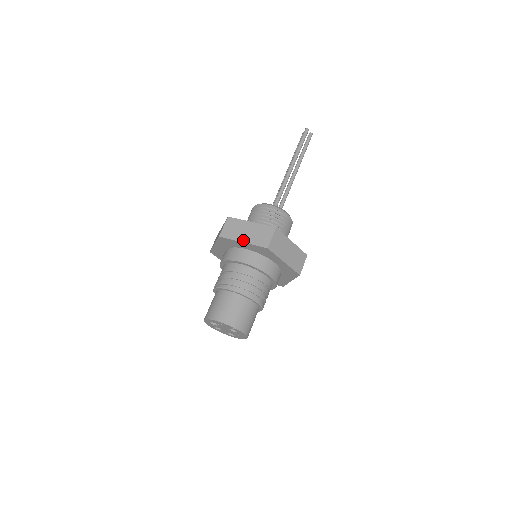
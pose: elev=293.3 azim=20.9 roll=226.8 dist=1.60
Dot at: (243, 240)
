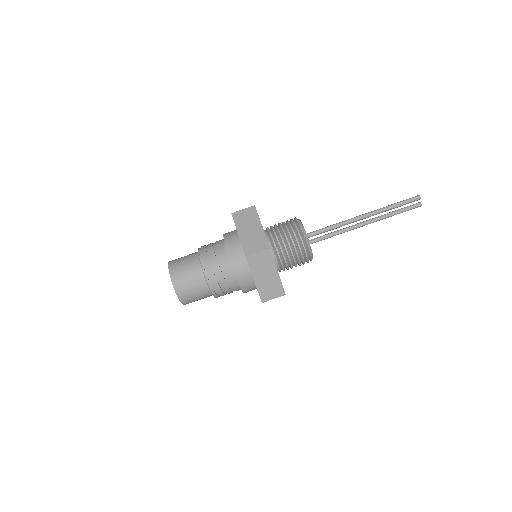
Dot at: (240, 233)
